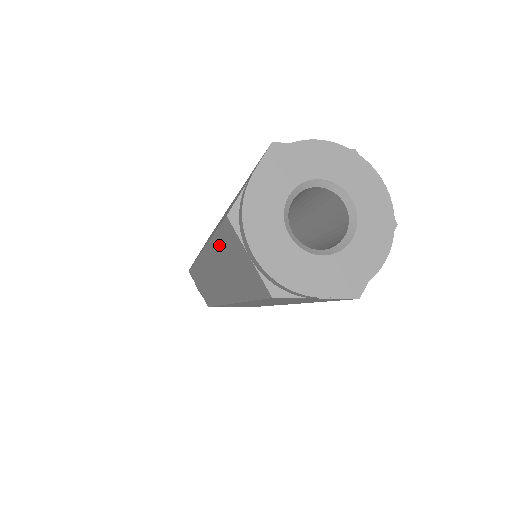
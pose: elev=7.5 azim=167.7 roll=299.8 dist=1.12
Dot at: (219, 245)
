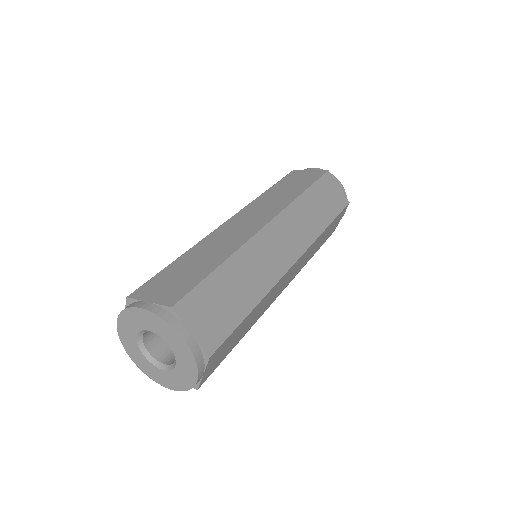
Dot at: occluded
